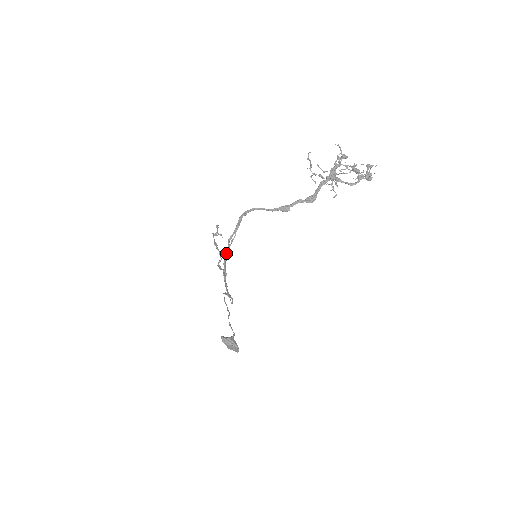
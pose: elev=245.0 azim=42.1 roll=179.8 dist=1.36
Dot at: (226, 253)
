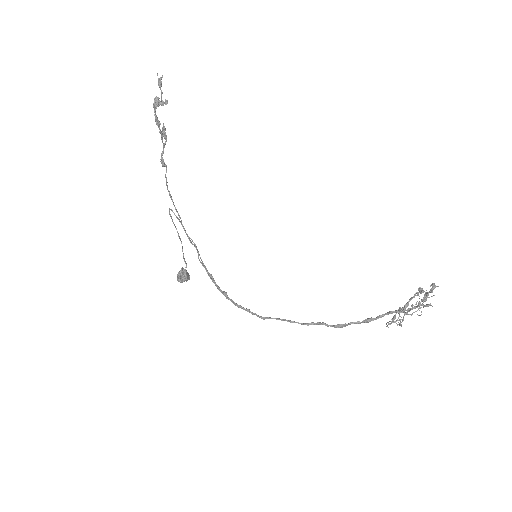
Dot at: occluded
